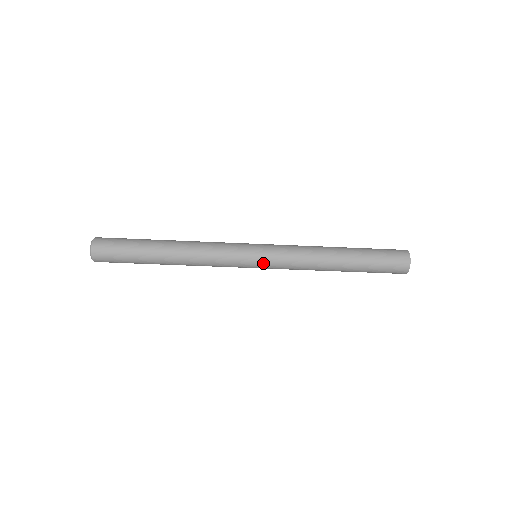
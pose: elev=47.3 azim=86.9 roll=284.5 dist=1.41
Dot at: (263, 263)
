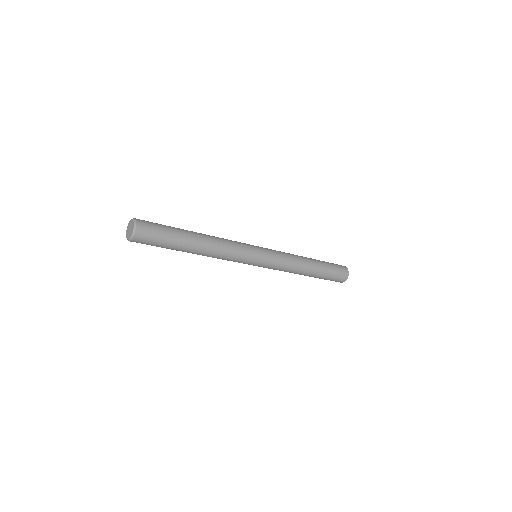
Dot at: (259, 266)
